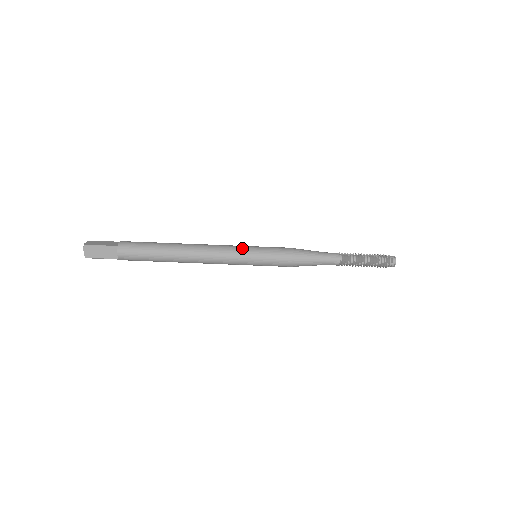
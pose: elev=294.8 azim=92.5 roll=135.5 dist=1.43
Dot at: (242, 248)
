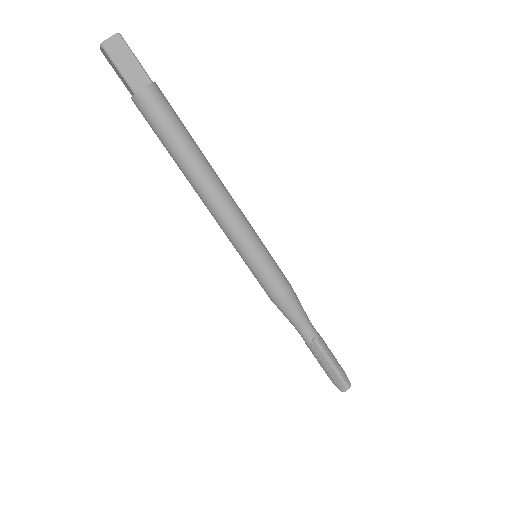
Dot at: (245, 245)
